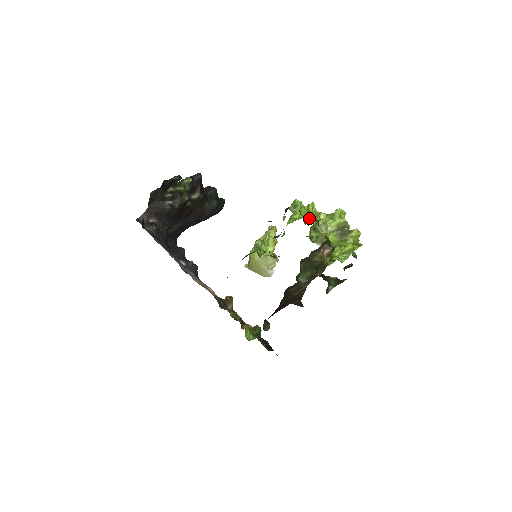
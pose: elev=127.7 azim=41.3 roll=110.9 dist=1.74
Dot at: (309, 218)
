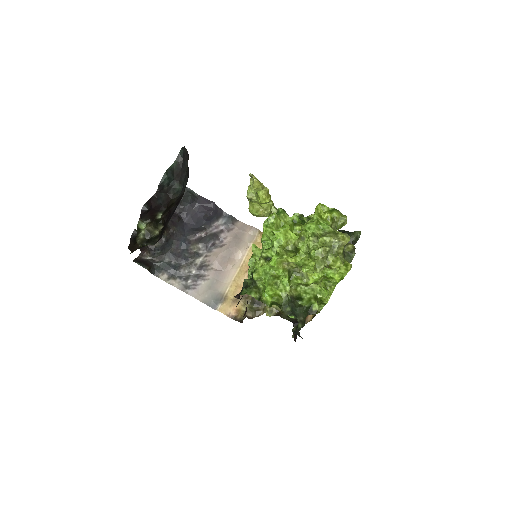
Dot at: (278, 295)
